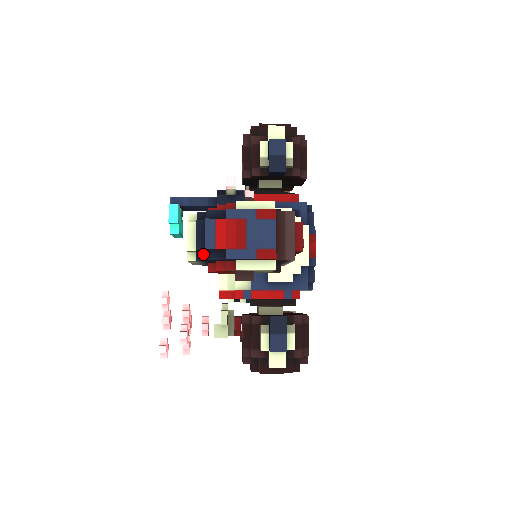
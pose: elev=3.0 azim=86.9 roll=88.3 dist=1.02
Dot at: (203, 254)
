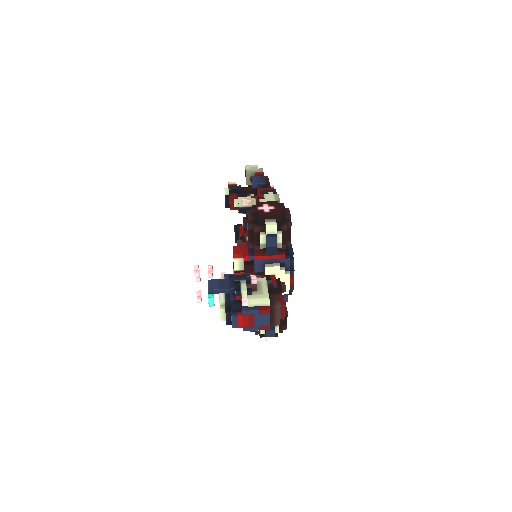
Dot at: occluded
